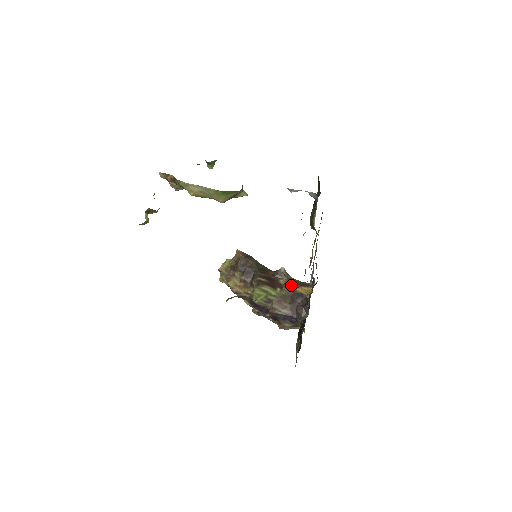
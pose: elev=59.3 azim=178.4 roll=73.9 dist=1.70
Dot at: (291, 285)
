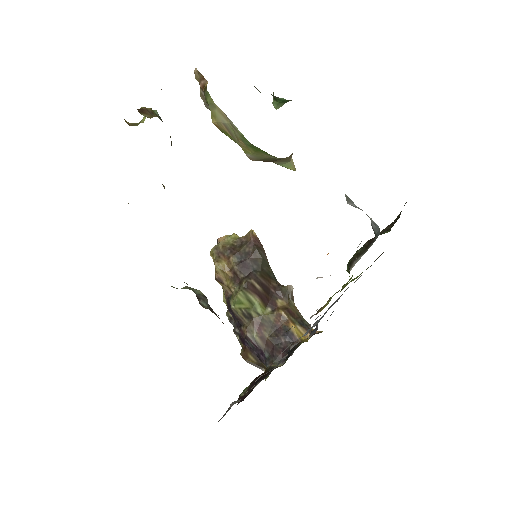
Dot at: (287, 314)
